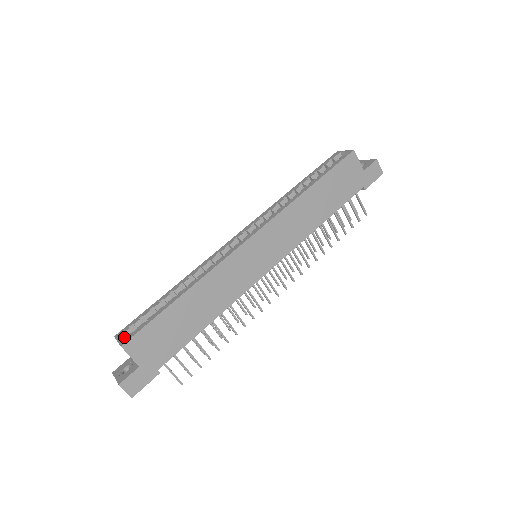
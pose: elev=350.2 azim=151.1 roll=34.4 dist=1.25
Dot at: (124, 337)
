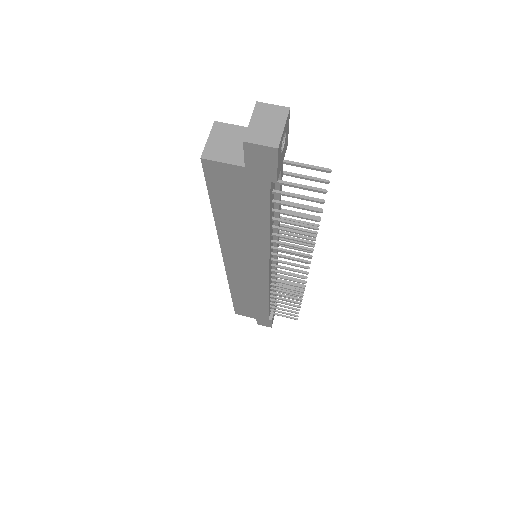
Dot at: occluded
